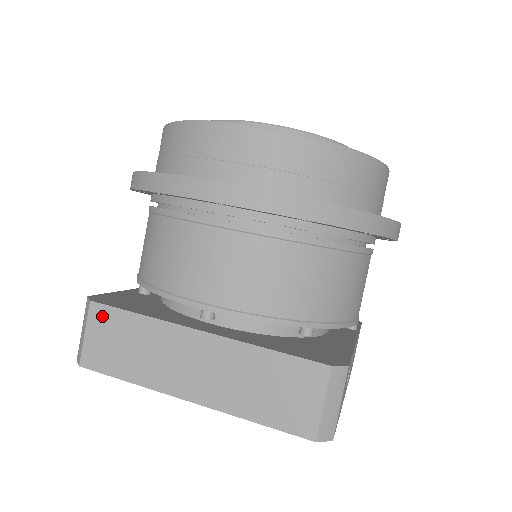
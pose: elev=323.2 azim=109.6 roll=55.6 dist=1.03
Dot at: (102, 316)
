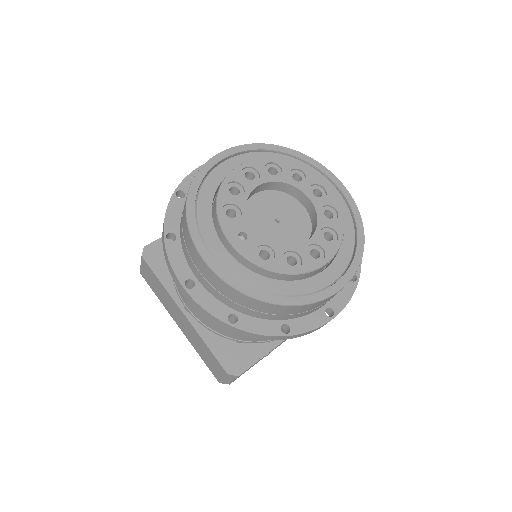
Dot at: (146, 267)
